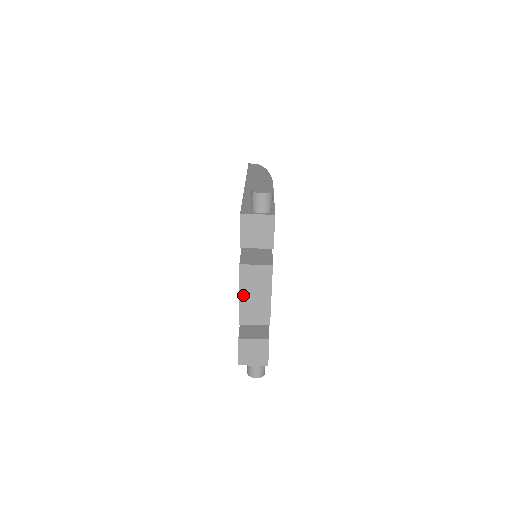
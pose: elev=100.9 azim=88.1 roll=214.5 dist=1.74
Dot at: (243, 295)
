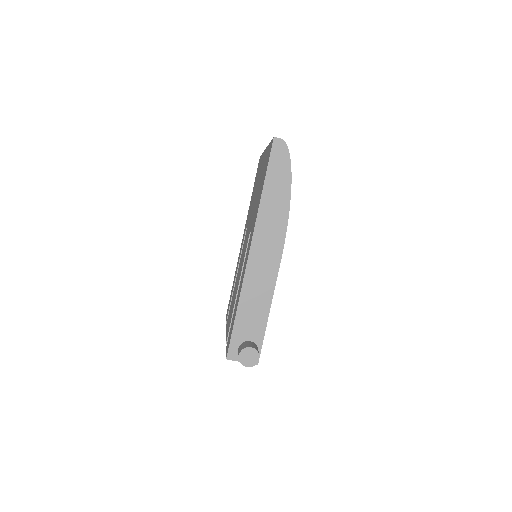
Dot at: occluded
